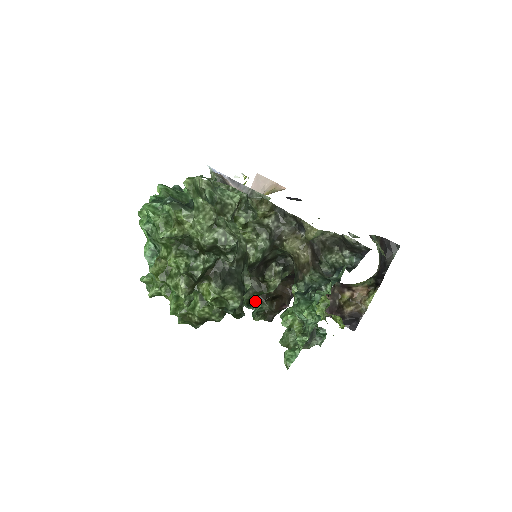
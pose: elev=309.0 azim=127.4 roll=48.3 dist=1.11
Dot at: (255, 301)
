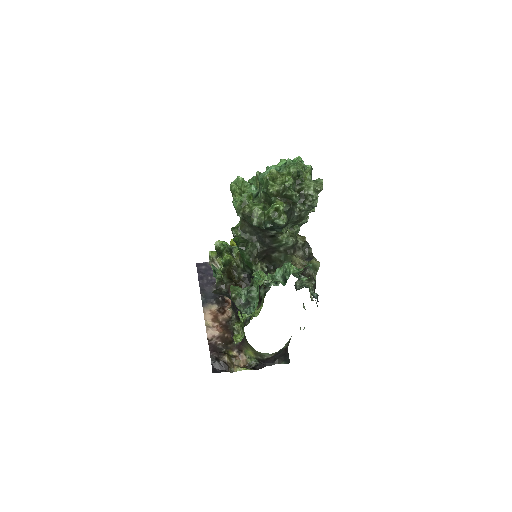
Dot at: (224, 272)
